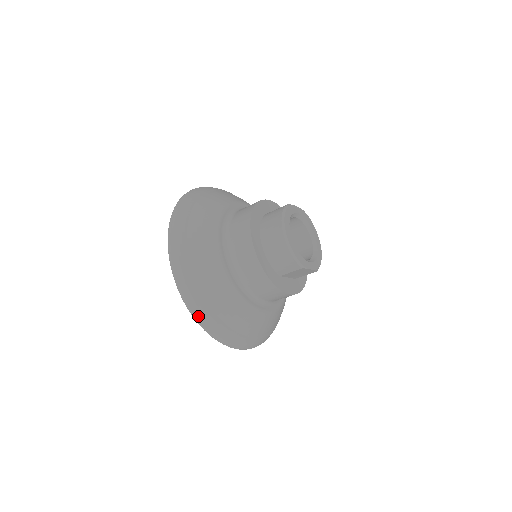
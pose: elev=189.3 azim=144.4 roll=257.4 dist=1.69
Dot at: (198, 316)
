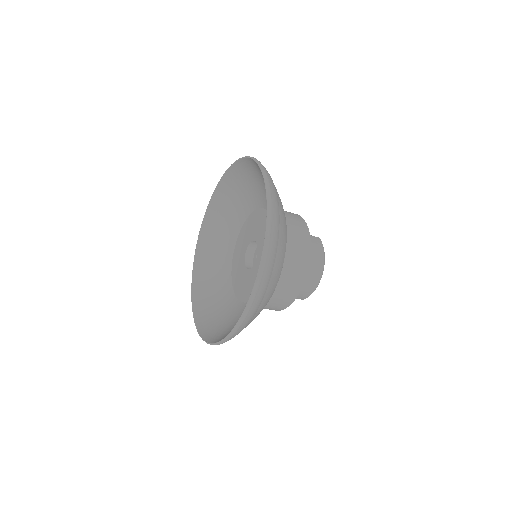
Dot at: (238, 331)
